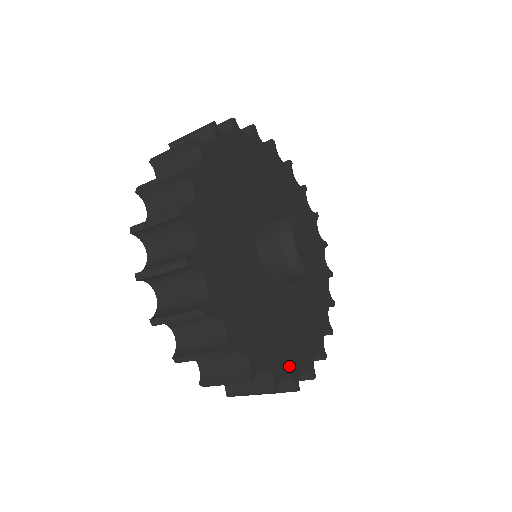
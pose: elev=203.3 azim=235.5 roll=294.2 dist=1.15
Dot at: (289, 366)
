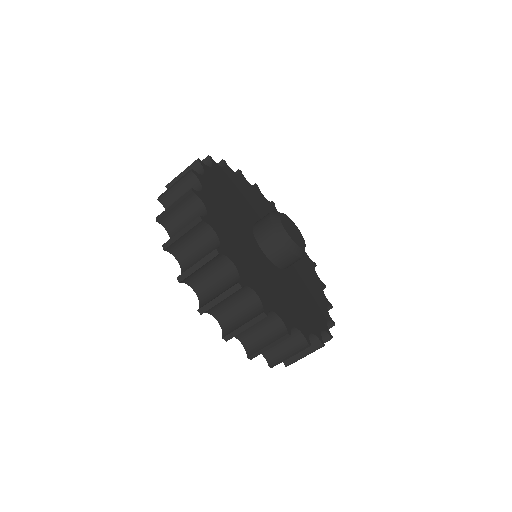
Dot at: (224, 242)
